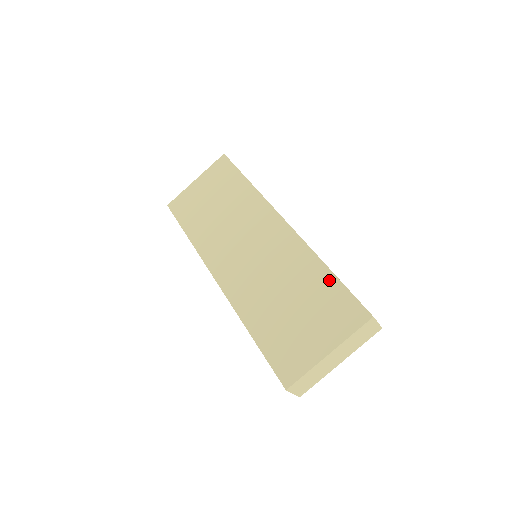
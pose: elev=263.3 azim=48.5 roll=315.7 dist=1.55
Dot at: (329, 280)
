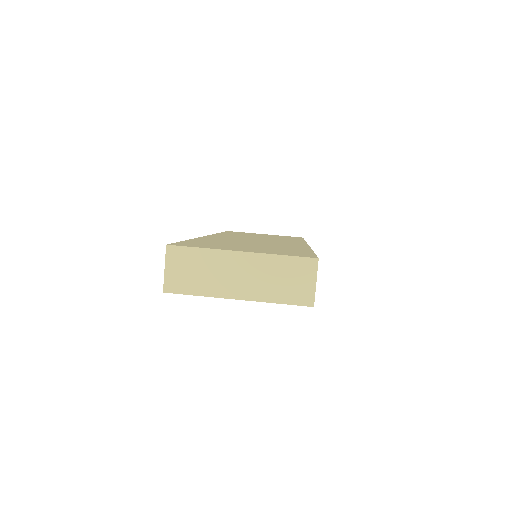
Dot at: (304, 250)
